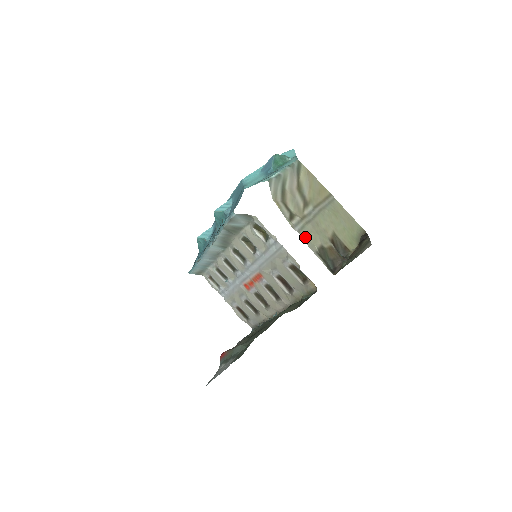
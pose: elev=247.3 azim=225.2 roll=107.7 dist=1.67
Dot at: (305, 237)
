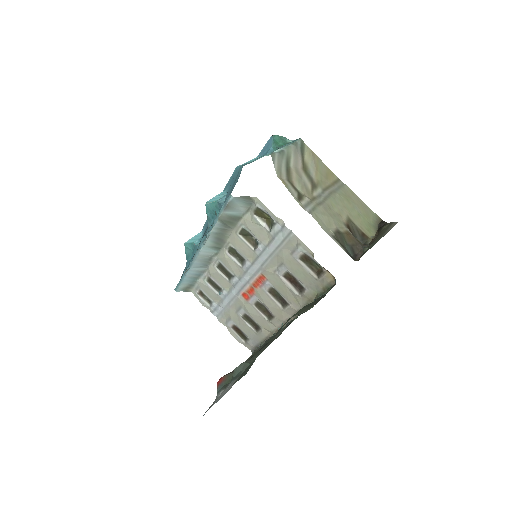
Dot at: (318, 219)
